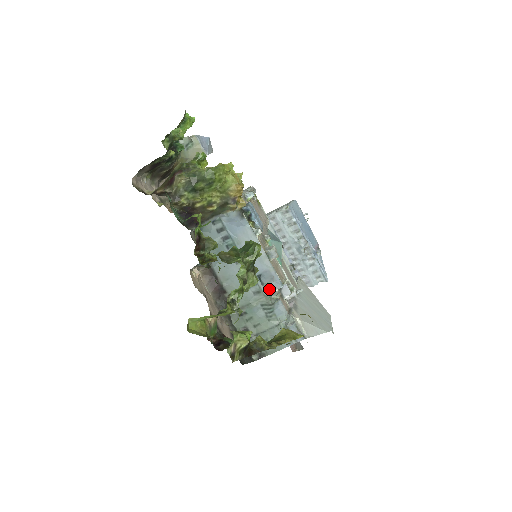
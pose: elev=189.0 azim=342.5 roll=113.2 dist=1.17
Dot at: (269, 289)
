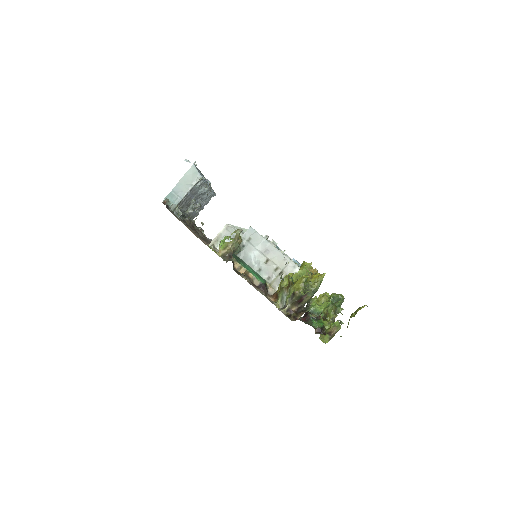
Dot at: occluded
